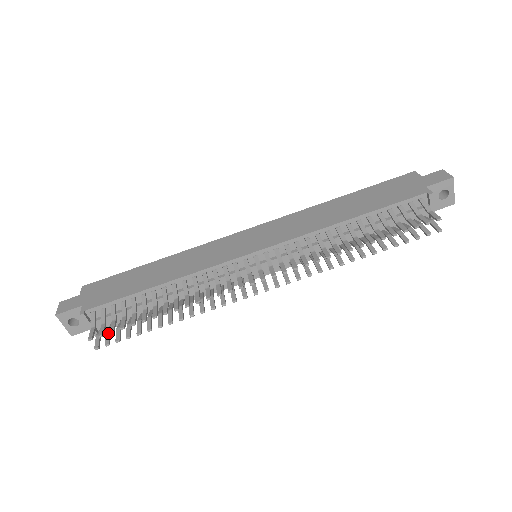
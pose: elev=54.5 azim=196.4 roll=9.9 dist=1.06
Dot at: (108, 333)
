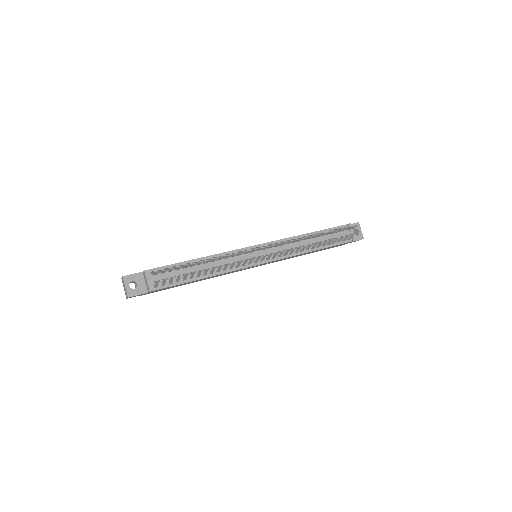
Dot at: occluded
